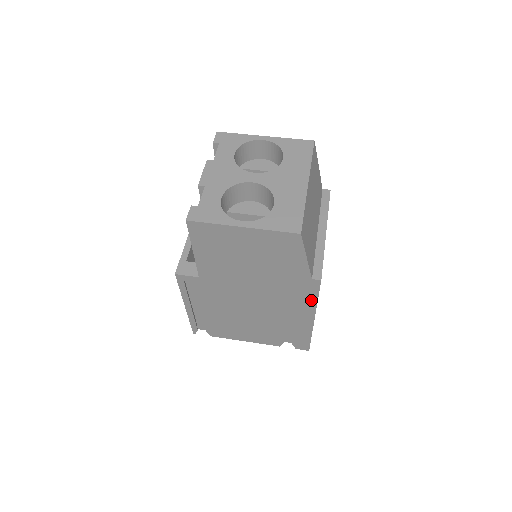
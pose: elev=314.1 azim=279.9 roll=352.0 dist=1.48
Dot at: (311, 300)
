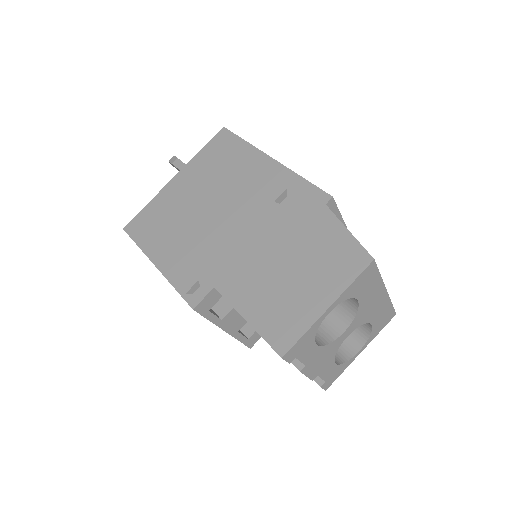
Dot at: occluded
